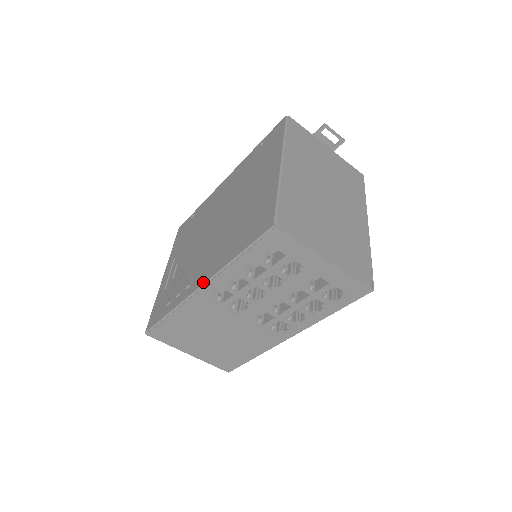
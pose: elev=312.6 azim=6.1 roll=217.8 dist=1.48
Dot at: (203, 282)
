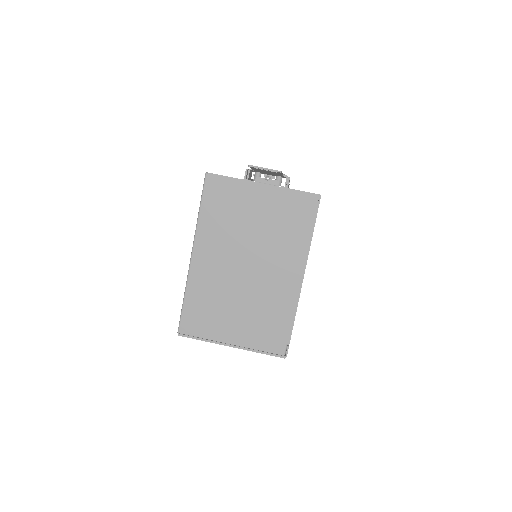
Dot at: occluded
